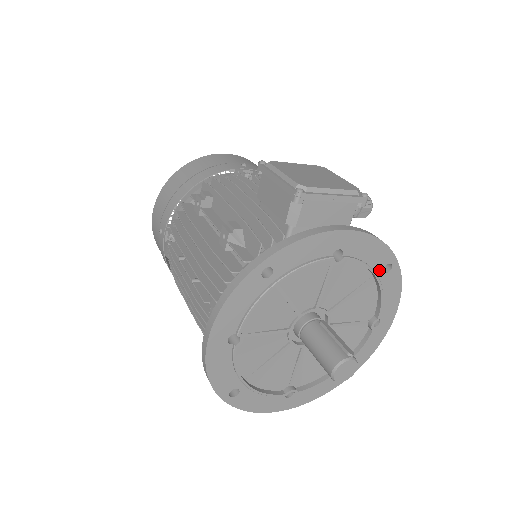
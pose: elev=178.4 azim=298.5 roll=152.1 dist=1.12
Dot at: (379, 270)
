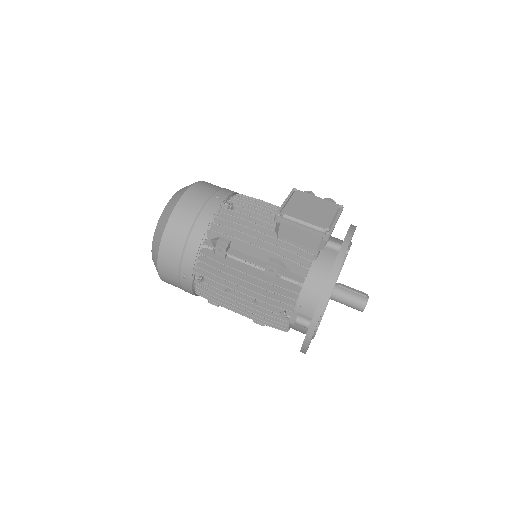
Dot at: (351, 239)
